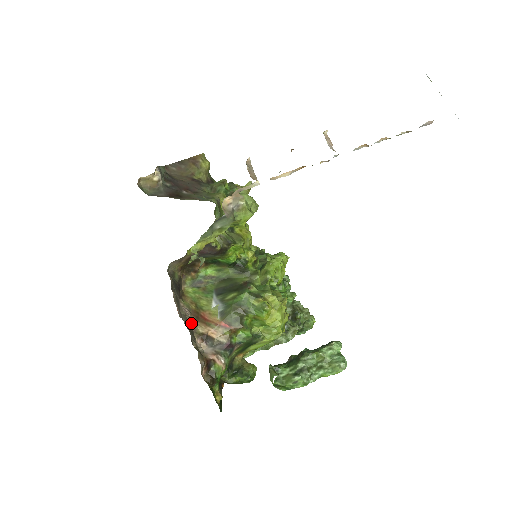
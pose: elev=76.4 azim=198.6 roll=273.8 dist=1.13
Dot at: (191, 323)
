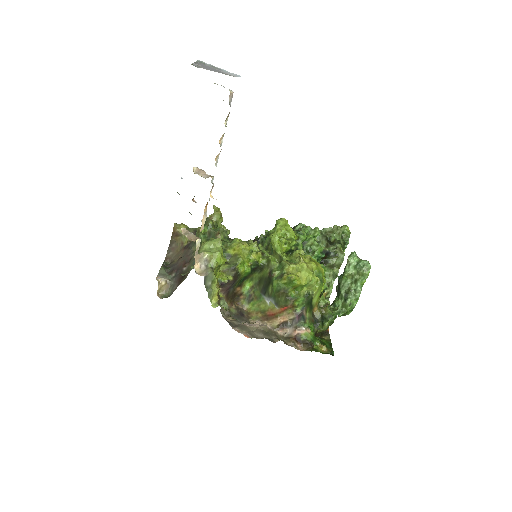
Dot at: (265, 328)
